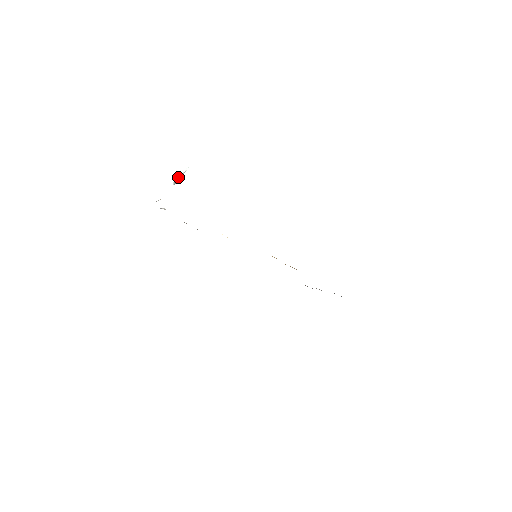
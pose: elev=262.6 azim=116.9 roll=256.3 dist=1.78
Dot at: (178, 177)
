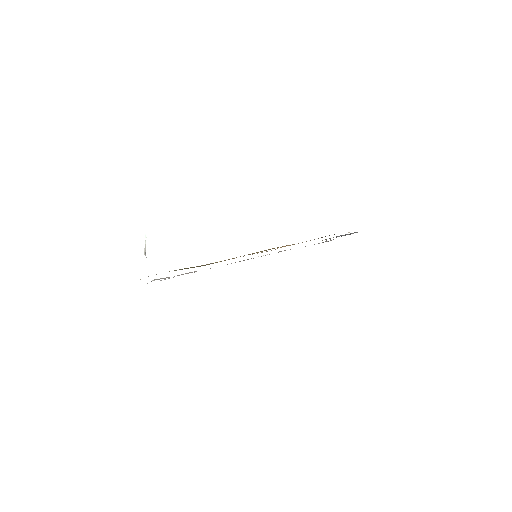
Dot at: occluded
